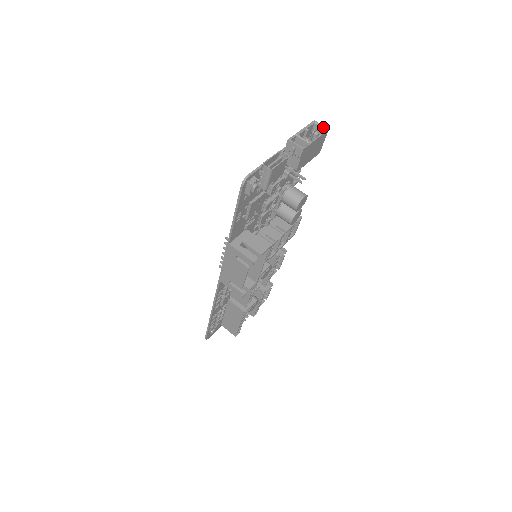
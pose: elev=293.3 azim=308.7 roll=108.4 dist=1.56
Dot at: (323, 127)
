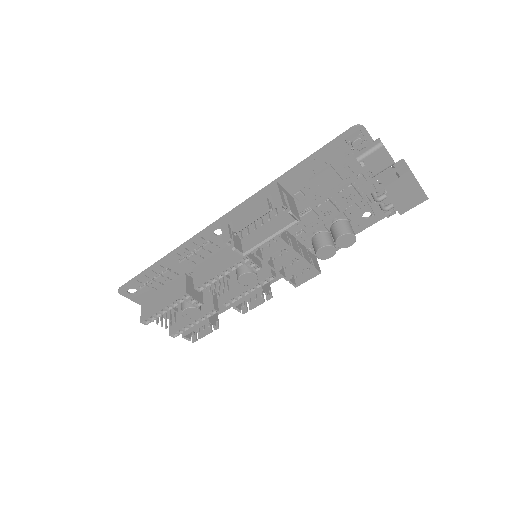
Dot at: occluded
